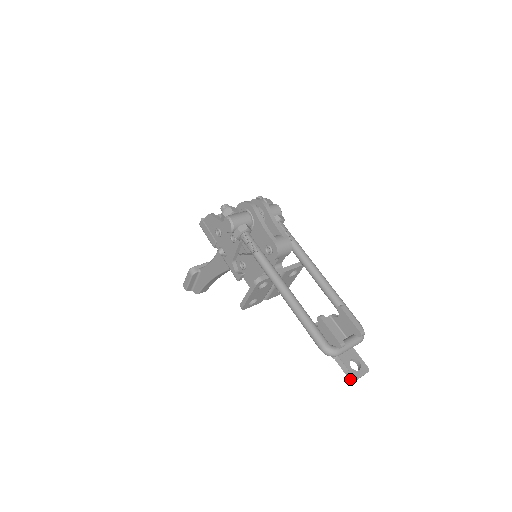
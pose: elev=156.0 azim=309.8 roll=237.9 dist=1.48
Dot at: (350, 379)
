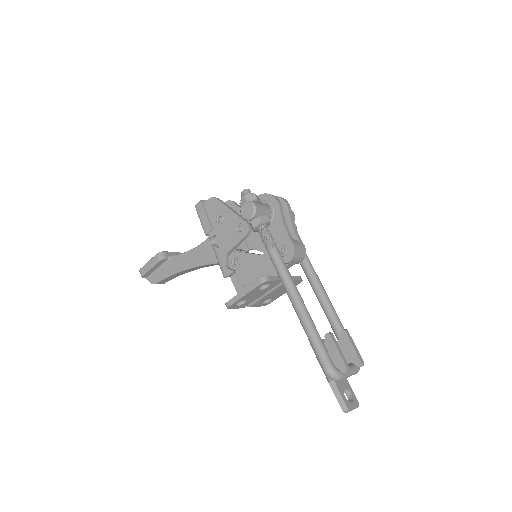
Dot at: (343, 410)
